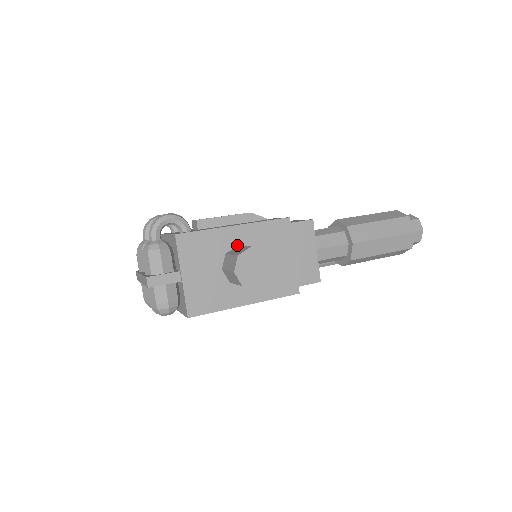
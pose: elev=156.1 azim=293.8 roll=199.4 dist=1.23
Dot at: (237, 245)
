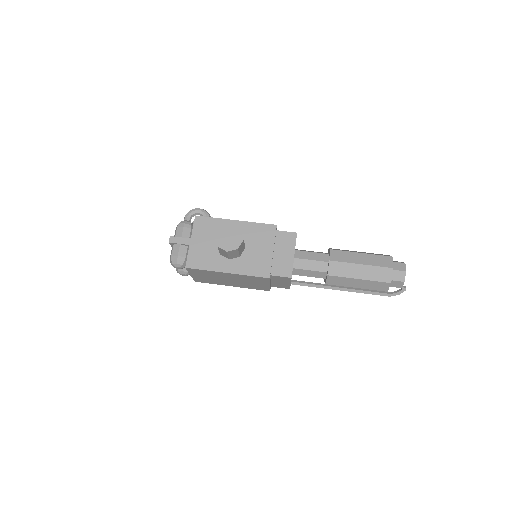
Dot at: (233, 232)
